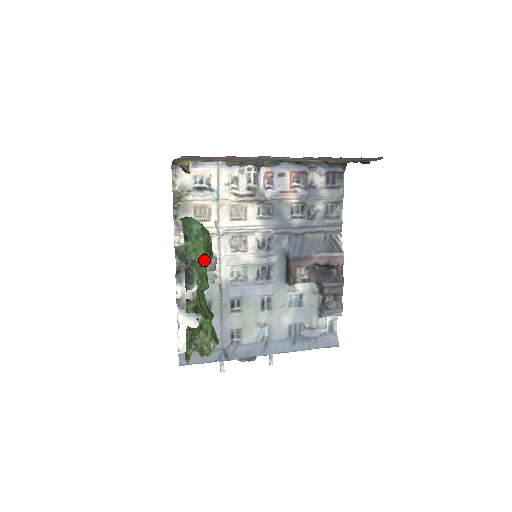
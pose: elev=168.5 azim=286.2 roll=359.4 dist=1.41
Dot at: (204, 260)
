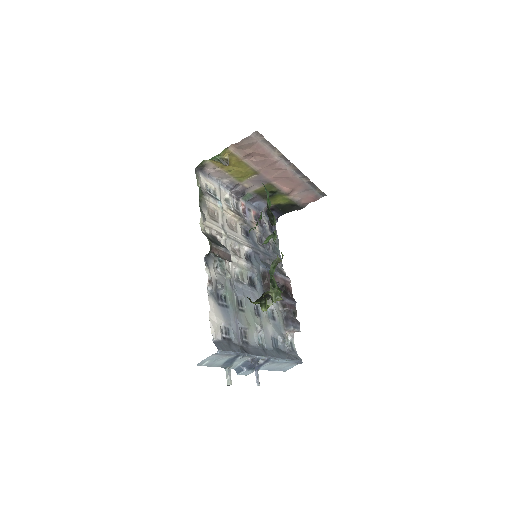
Dot at: occluded
